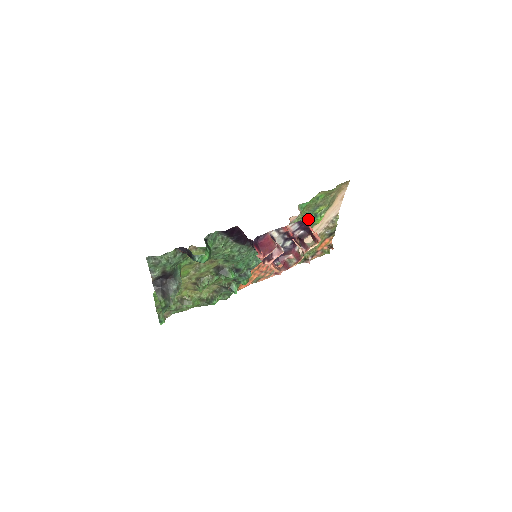
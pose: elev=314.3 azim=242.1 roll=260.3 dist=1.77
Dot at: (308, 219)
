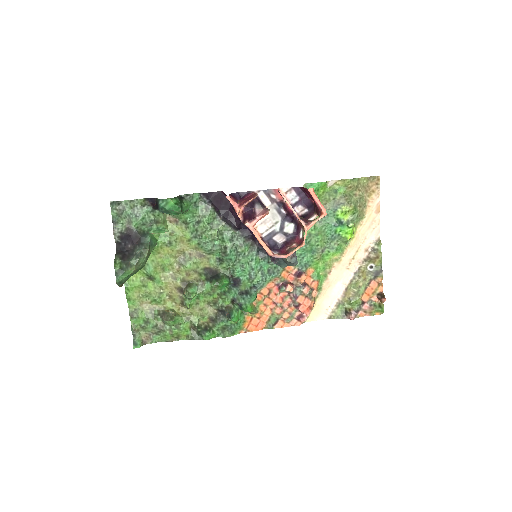
Dot at: (329, 225)
